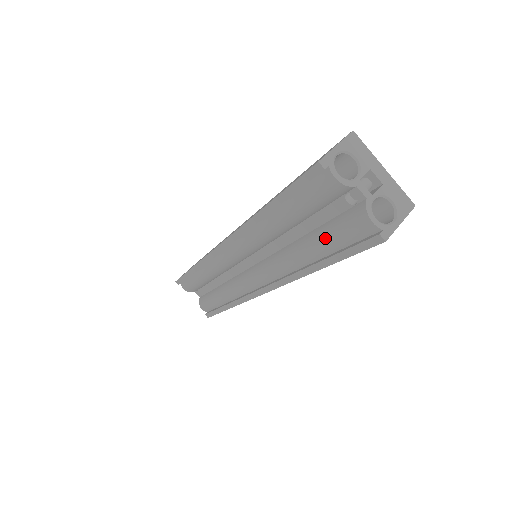
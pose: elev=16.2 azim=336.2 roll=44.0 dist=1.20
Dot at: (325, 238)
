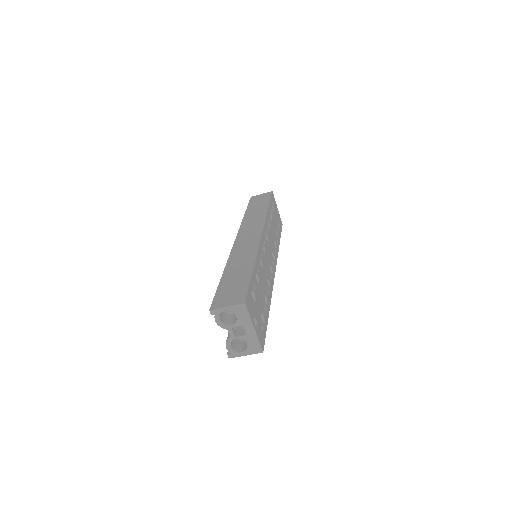
Dot at: occluded
